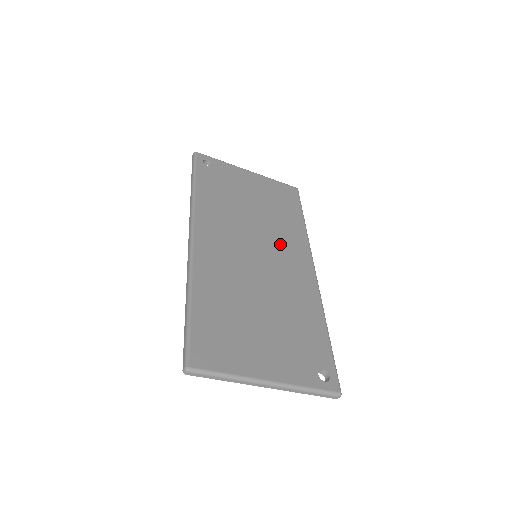
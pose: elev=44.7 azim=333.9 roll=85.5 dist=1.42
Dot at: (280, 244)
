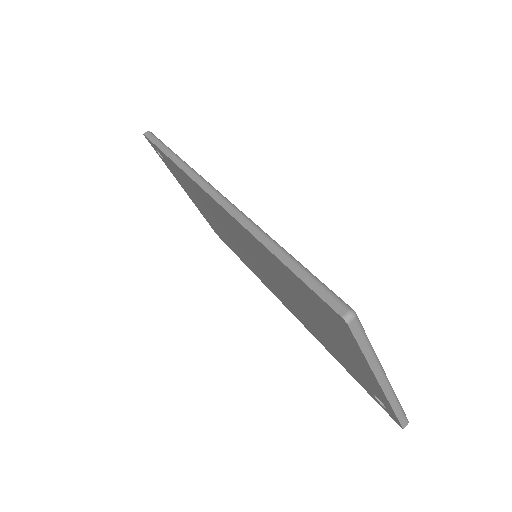
Dot at: occluded
